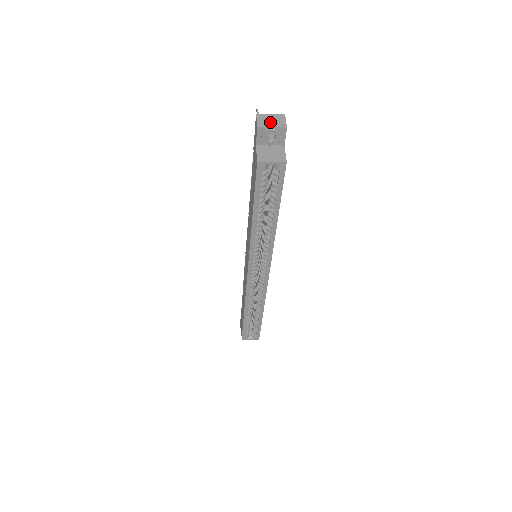
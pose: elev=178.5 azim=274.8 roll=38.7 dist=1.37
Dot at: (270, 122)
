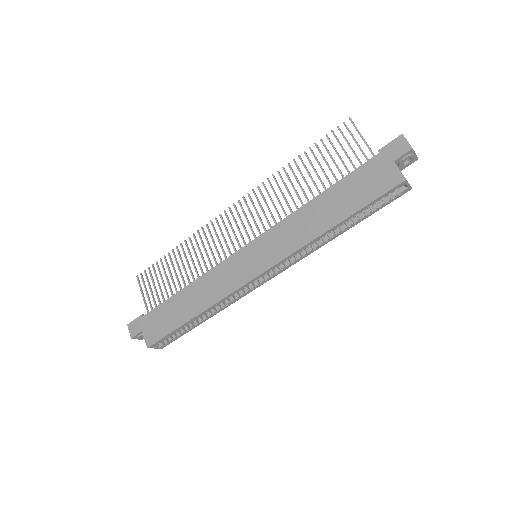
Dot at: occluded
